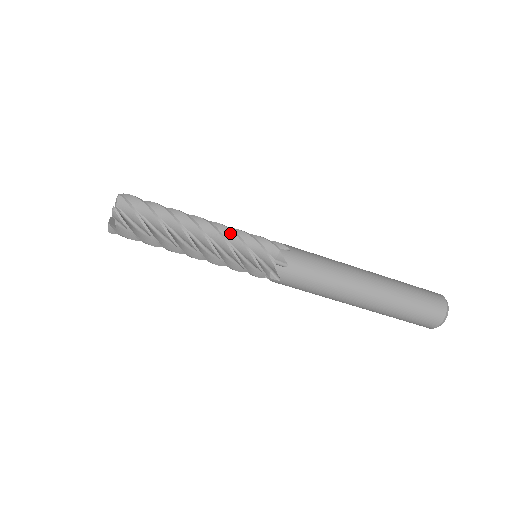
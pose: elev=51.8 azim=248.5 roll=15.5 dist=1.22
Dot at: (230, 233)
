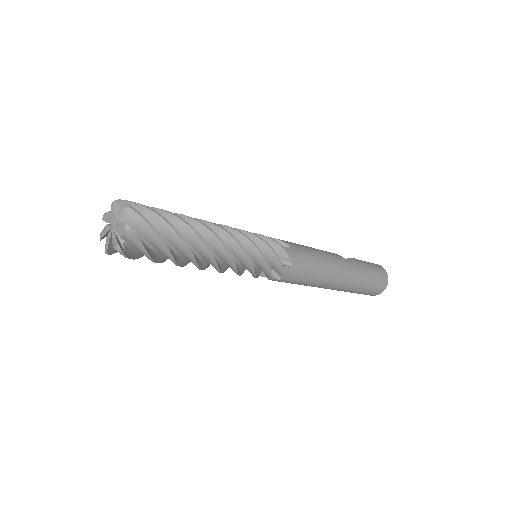
Dot at: (242, 256)
